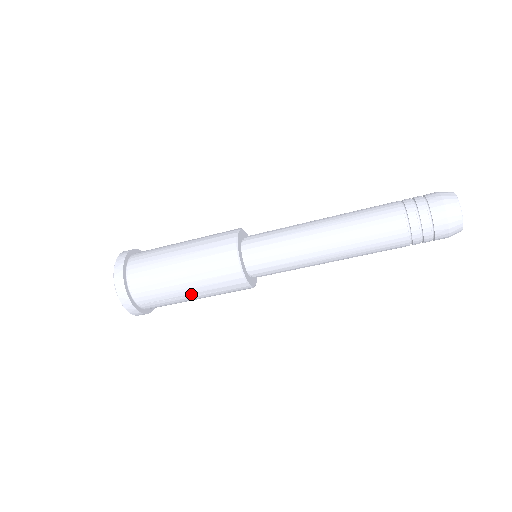
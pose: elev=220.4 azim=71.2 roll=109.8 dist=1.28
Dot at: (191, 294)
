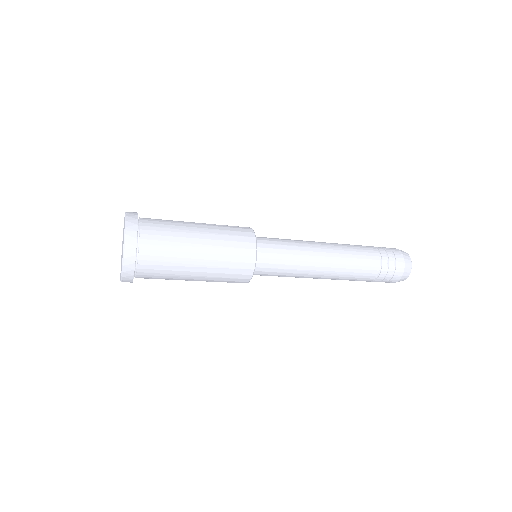
Dot at: occluded
